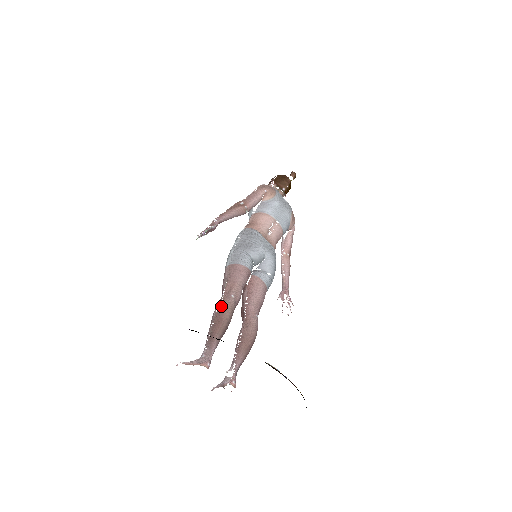
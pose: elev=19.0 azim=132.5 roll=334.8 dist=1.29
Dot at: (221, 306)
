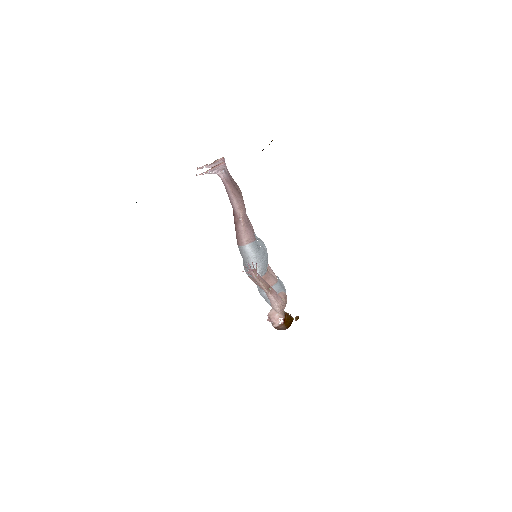
Dot at: occluded
